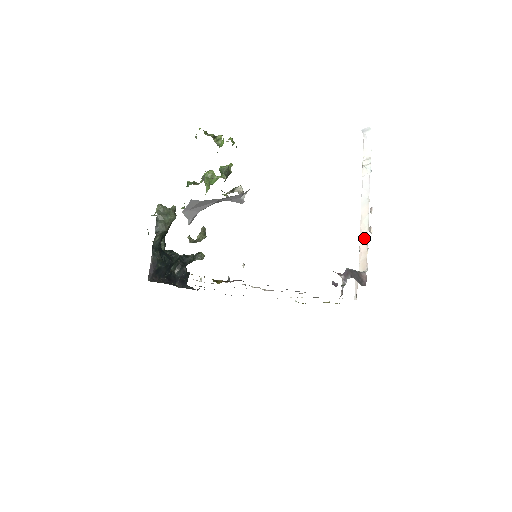
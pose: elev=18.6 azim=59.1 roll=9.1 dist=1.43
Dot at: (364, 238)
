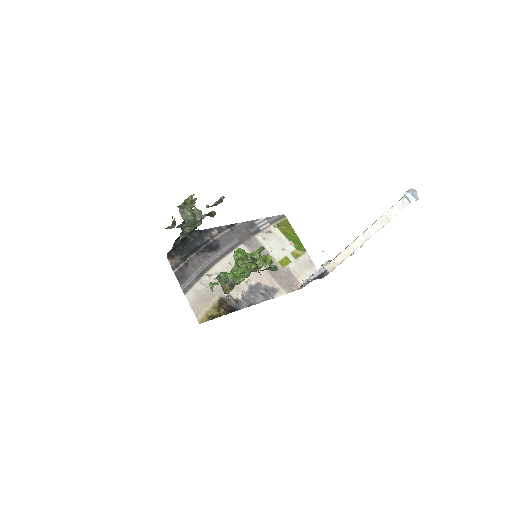
Dot at: (343, 256)
